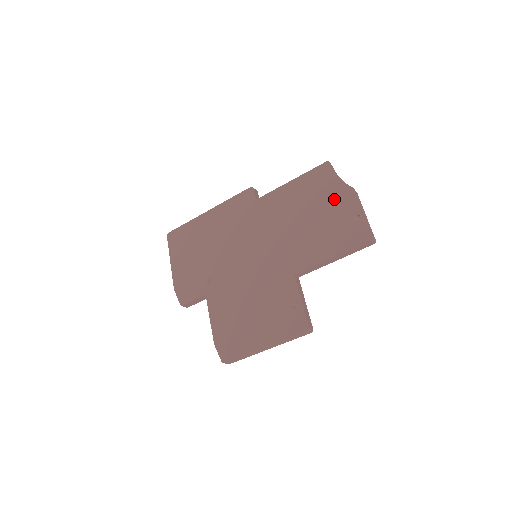
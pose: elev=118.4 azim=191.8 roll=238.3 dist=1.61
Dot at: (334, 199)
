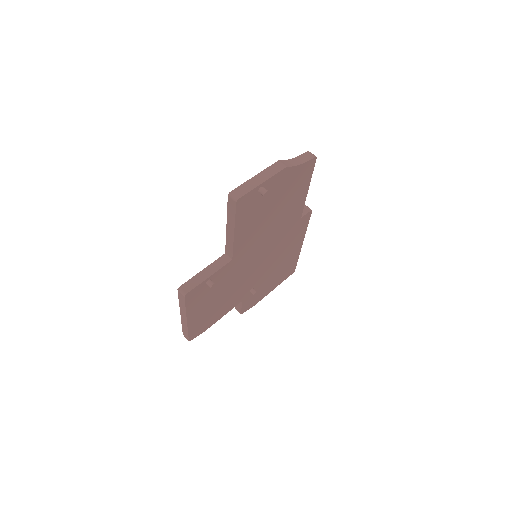
Dot at: occluded
